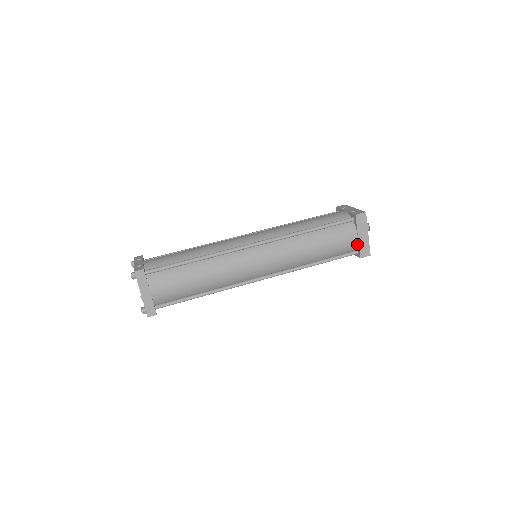
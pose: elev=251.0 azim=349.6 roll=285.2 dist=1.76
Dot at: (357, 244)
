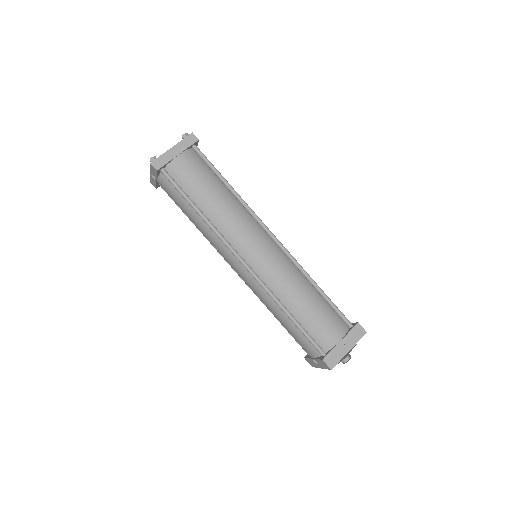
Dot at: (333, 346)
